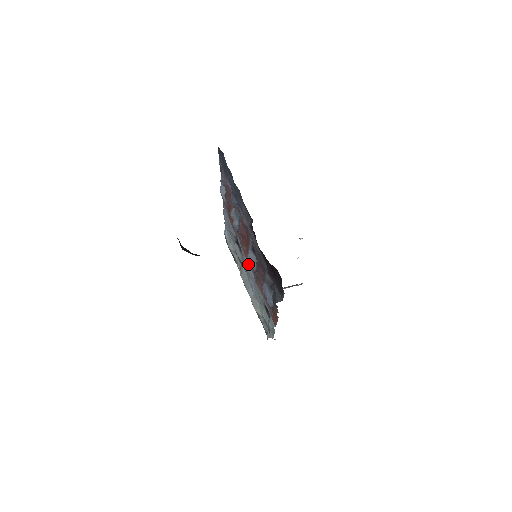
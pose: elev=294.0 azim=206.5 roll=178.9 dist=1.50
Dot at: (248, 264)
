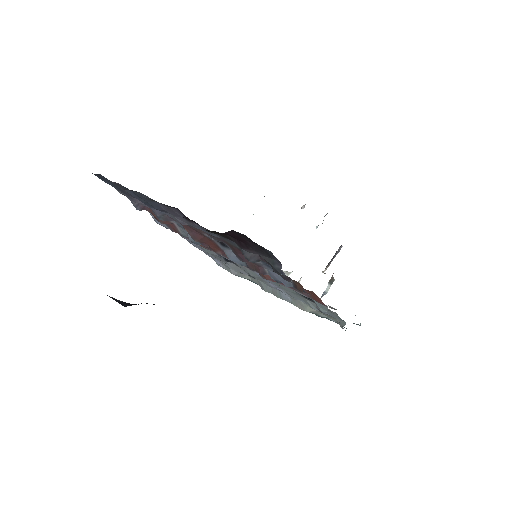
Dot at: occluded
